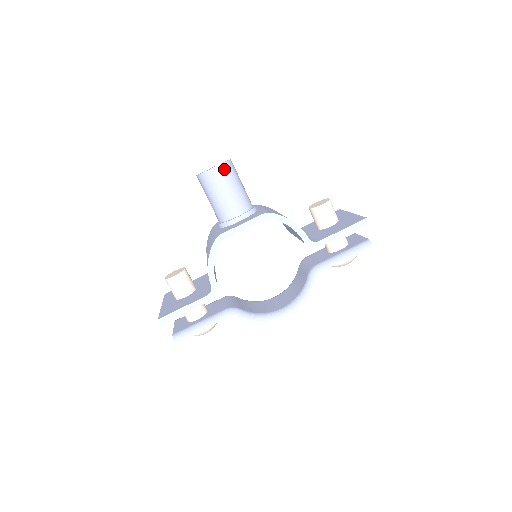
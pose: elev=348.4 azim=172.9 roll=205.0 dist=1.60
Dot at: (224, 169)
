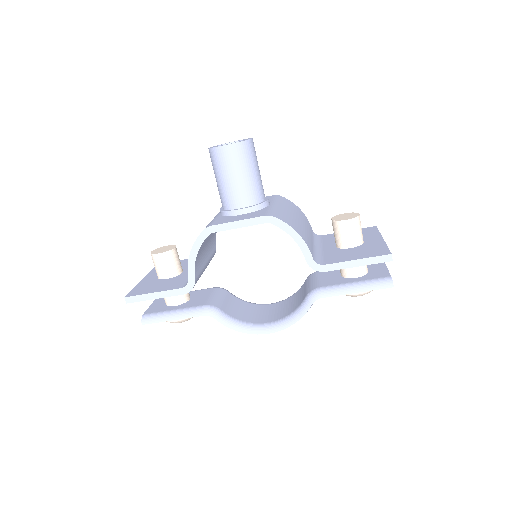
Dot at: (238, 149)
